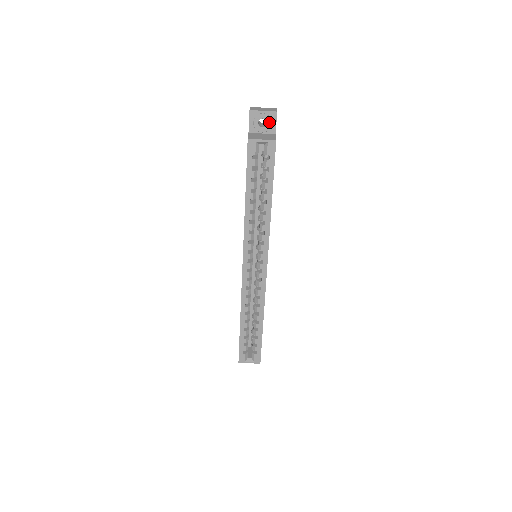
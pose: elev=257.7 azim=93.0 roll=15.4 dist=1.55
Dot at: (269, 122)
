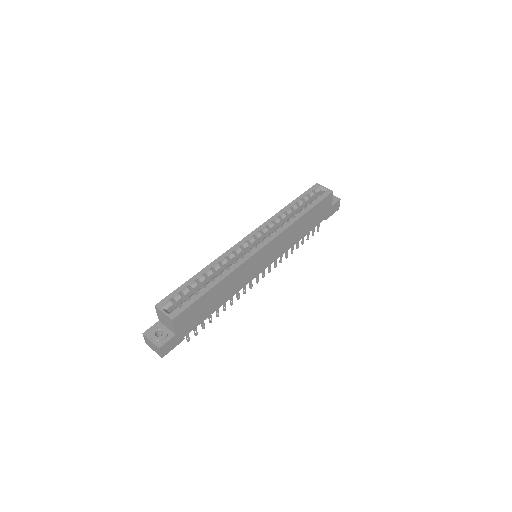
Dot at: (332, 199)
